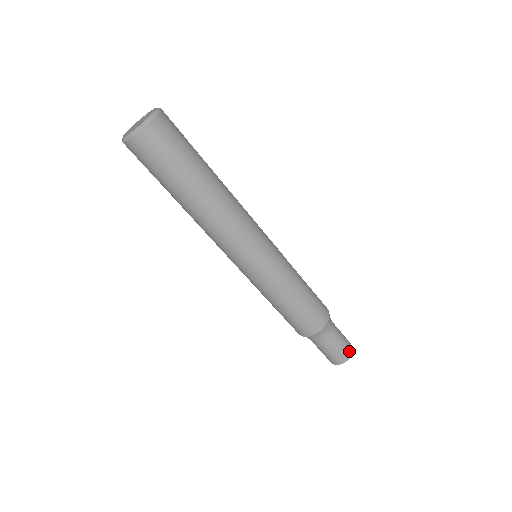
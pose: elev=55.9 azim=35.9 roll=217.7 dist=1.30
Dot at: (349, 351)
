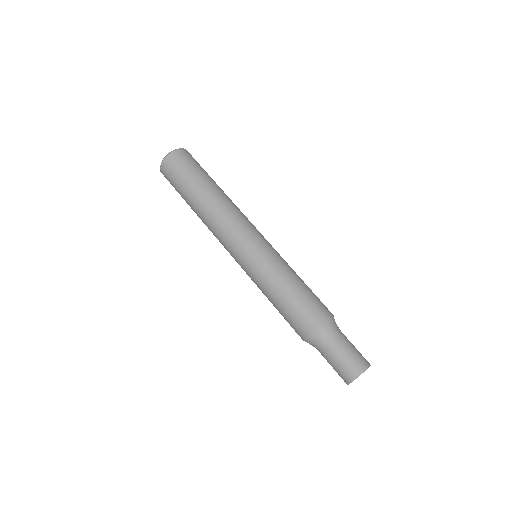
Dot at: (361, 365)
